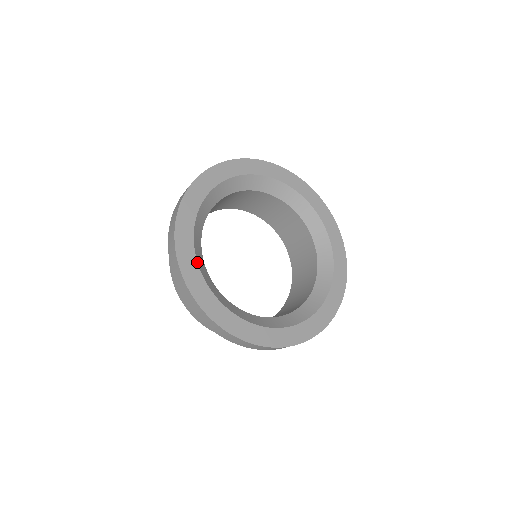
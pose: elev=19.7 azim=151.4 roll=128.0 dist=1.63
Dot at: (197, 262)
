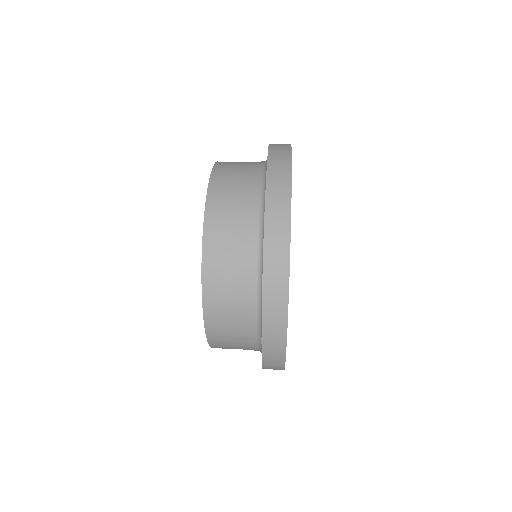
Dot at: occluded
